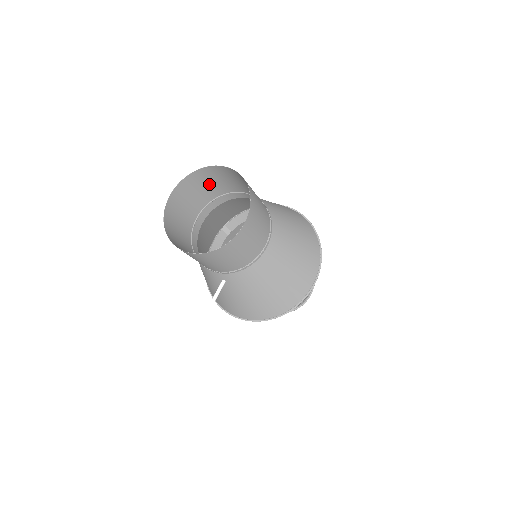
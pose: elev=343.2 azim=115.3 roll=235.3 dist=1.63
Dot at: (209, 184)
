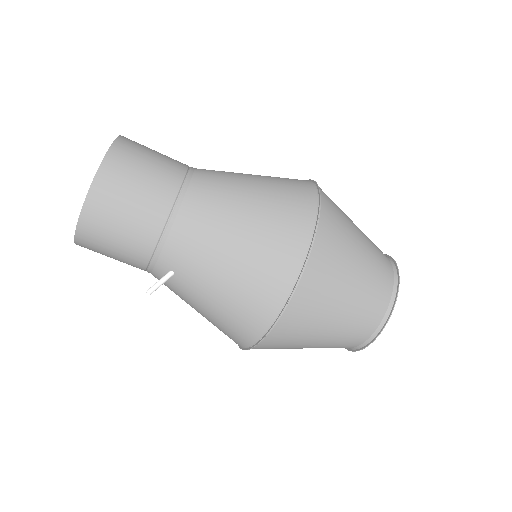
Dot at: occluded
